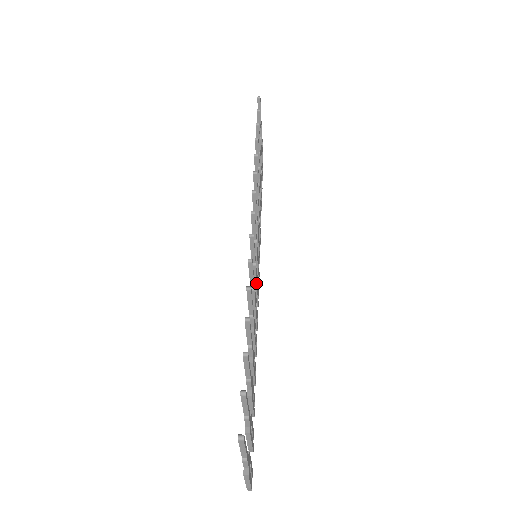
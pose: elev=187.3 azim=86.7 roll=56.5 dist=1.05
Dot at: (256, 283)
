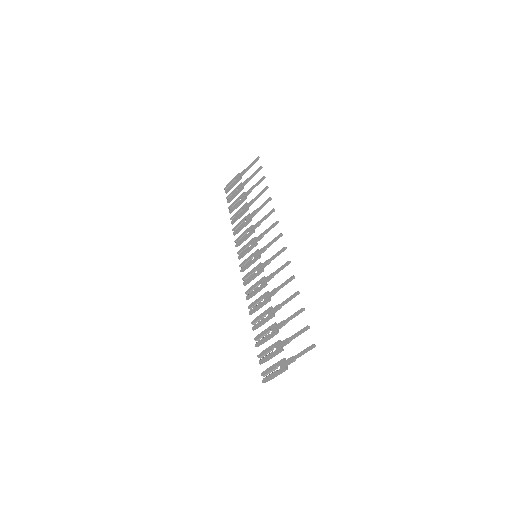
Dot at: occluded
